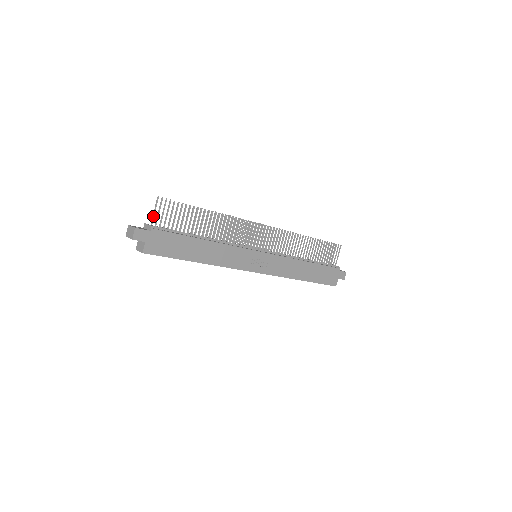
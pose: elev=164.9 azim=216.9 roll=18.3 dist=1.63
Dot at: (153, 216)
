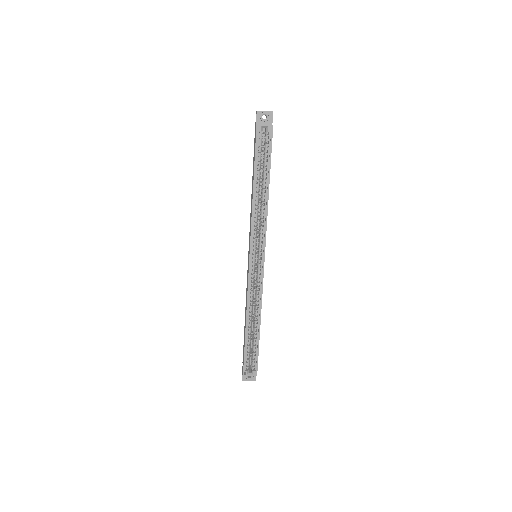
Dot at: occluded
